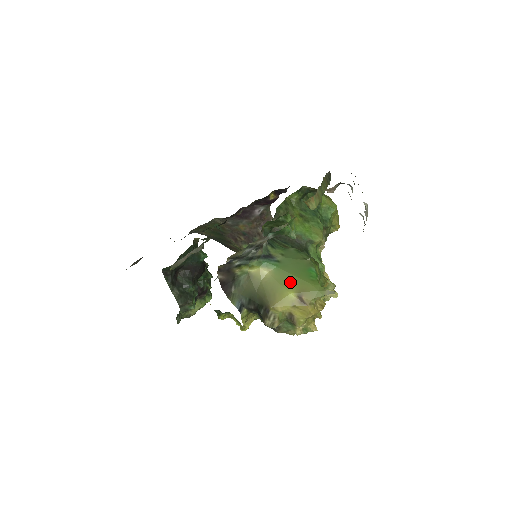
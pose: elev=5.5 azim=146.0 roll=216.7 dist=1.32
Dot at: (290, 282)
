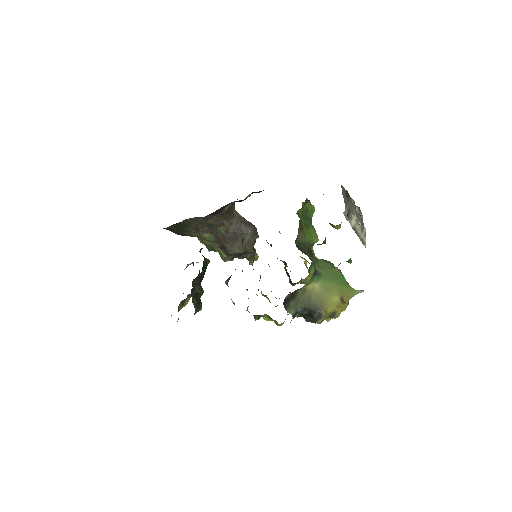
Dot at: (333, 289)
